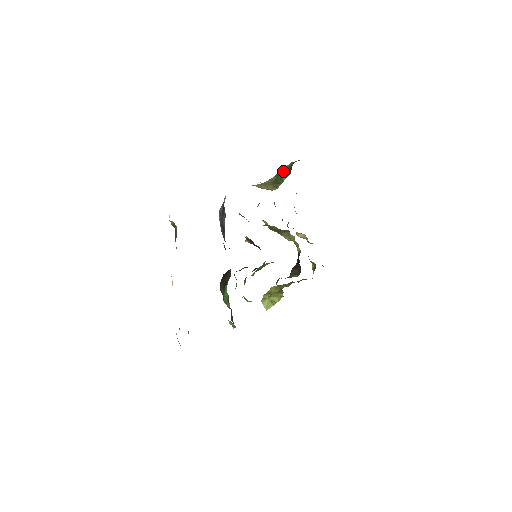
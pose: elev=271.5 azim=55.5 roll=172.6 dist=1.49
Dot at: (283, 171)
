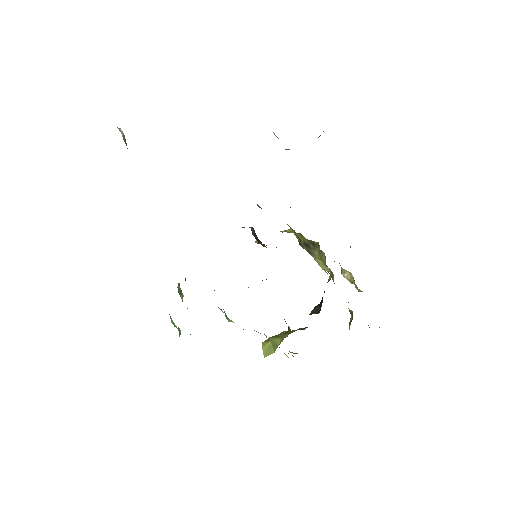
Dot at: occluded
